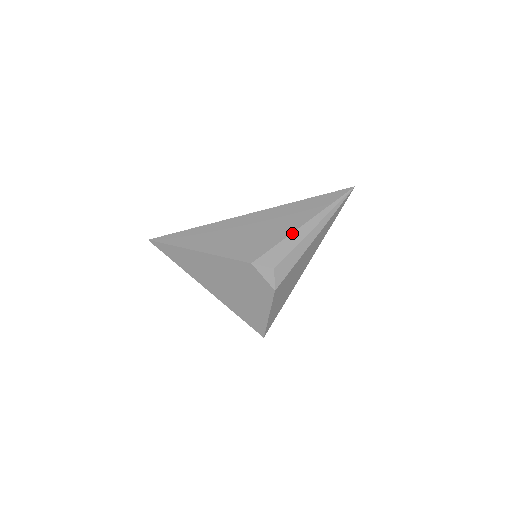
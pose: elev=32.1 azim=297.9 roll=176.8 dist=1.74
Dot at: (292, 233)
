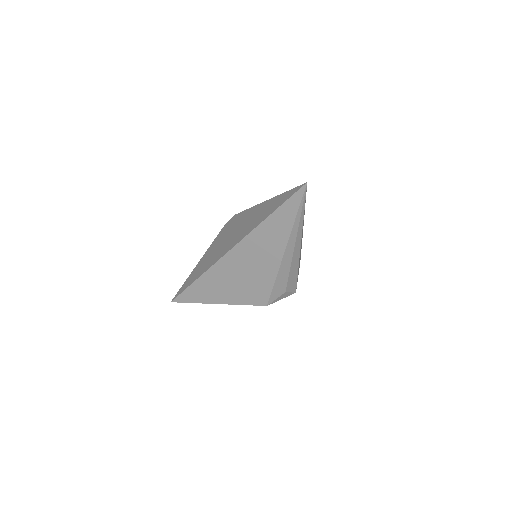
Dot at: (280, 267)
